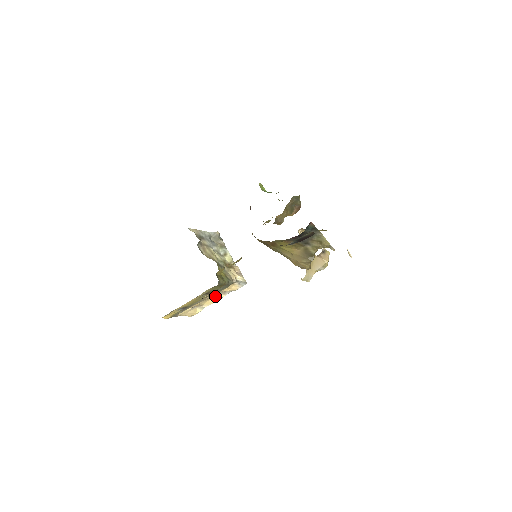
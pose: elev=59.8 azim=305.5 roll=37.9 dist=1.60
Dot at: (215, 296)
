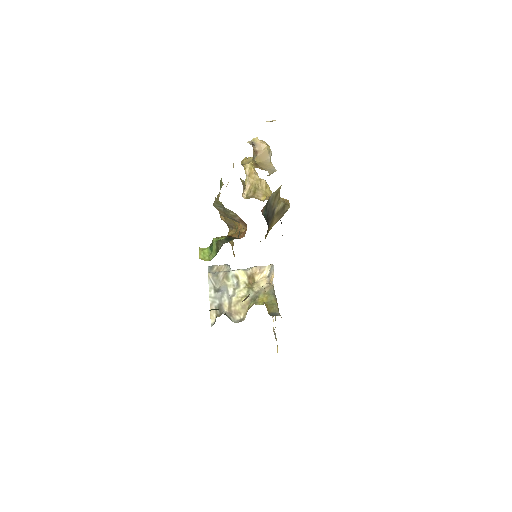
Dot at: occluded
